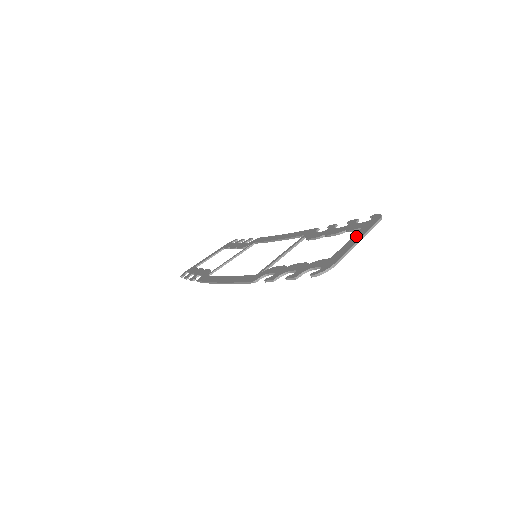
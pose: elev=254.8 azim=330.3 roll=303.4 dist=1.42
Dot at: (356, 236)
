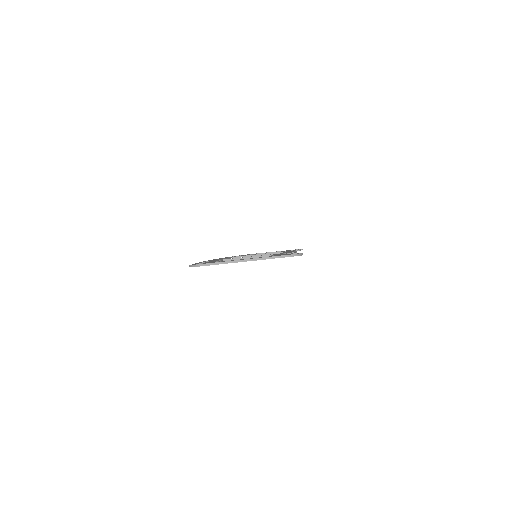
Dot at: occluded
